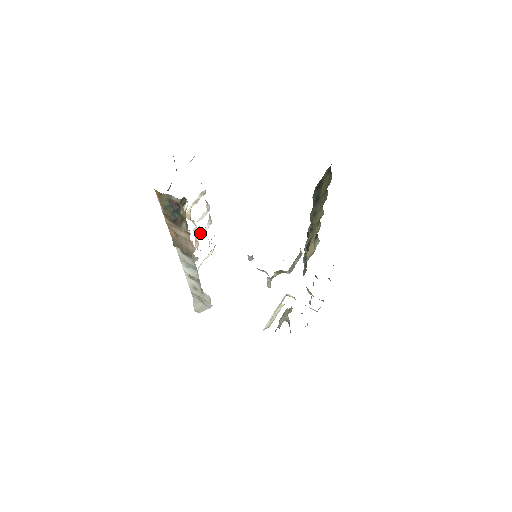
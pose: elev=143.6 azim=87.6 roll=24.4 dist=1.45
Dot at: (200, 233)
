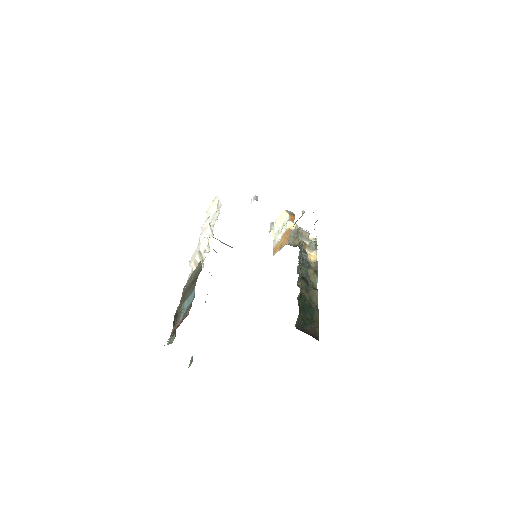
Dot at: (204, 234)
